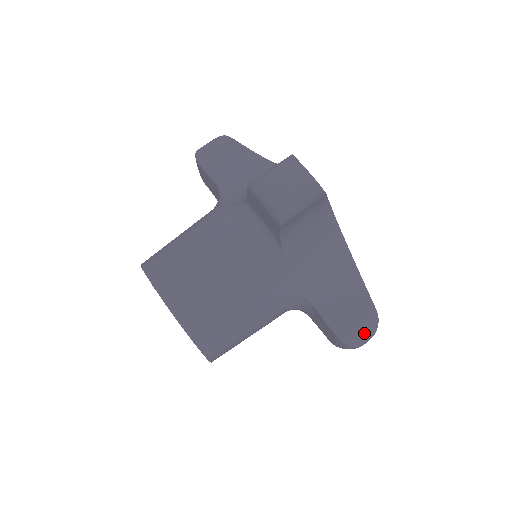
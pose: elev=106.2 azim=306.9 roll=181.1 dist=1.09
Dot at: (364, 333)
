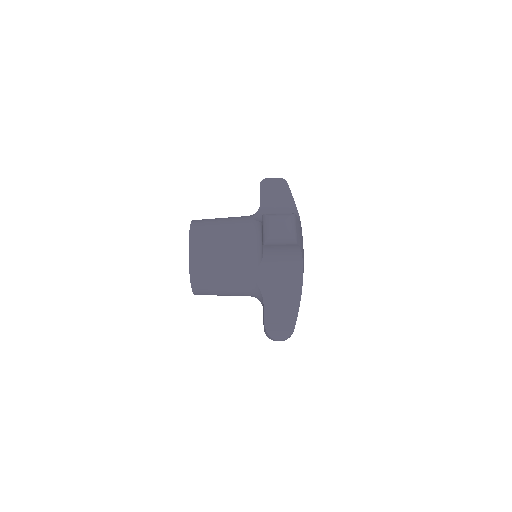
Dot at: (280, 333)
